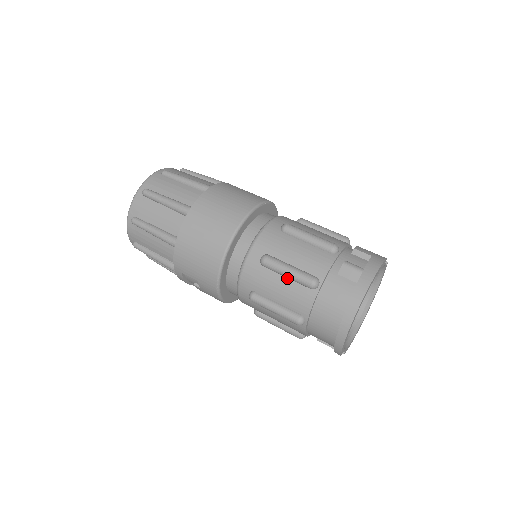
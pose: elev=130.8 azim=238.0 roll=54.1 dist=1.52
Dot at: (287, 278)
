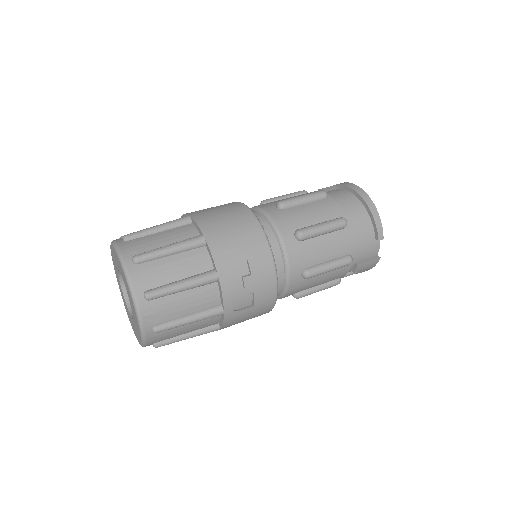
Dot at: (306, 204)
